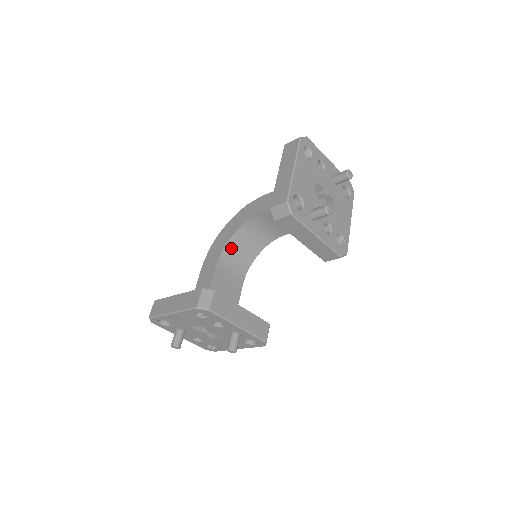
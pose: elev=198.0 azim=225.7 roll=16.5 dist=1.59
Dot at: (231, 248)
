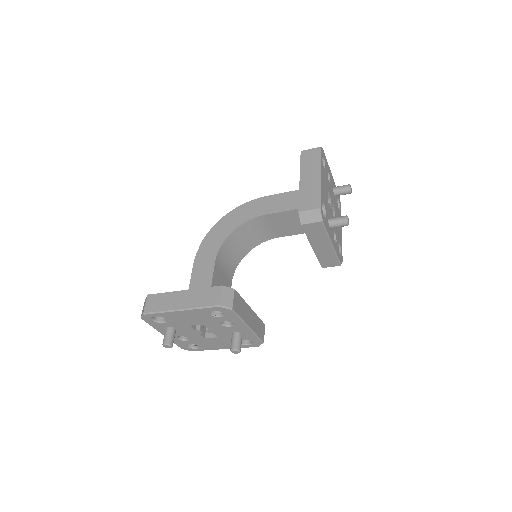
Dot at: (227, 245)
